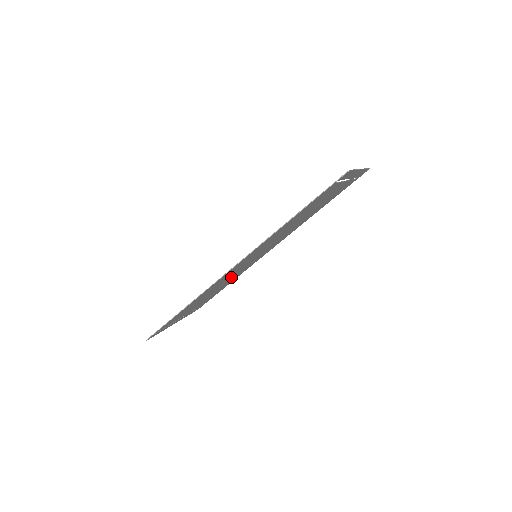
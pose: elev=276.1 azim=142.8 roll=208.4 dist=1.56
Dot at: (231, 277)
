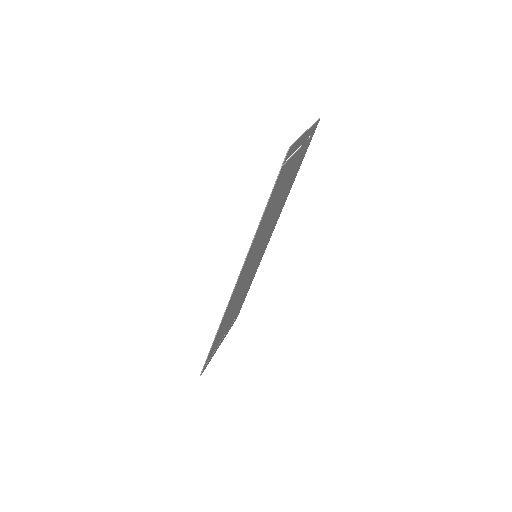
Dot at: (246, 283)
